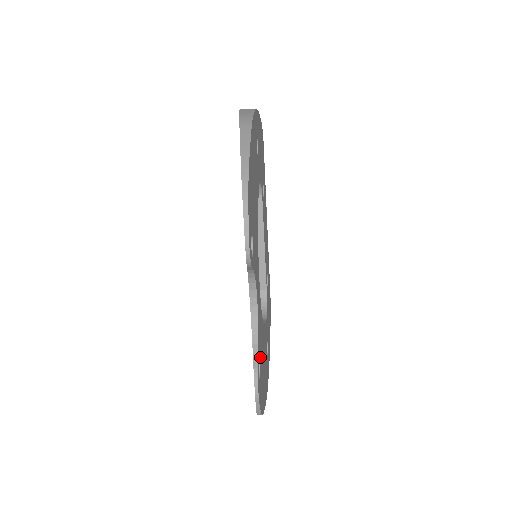
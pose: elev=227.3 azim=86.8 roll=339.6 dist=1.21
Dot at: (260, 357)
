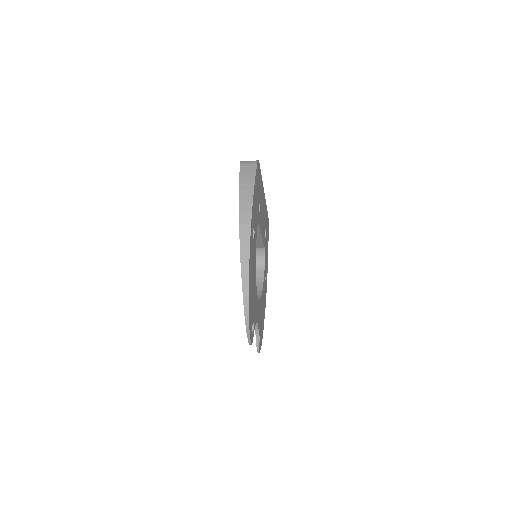
Dot at: (260, 328)
